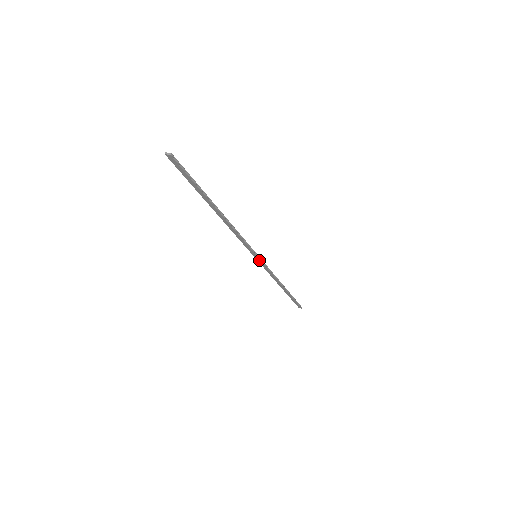
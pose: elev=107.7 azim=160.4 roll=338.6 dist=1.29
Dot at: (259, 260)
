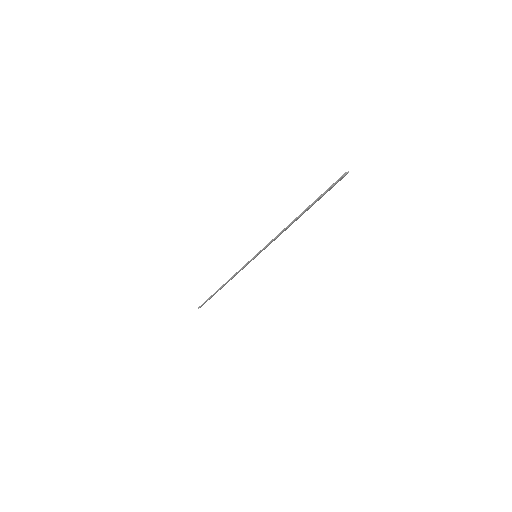
Dot at: occluded
